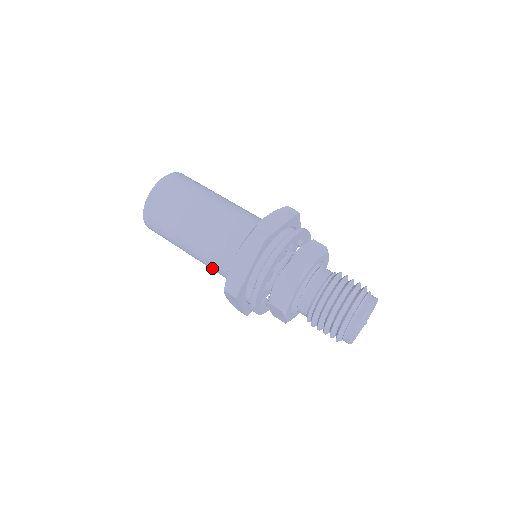
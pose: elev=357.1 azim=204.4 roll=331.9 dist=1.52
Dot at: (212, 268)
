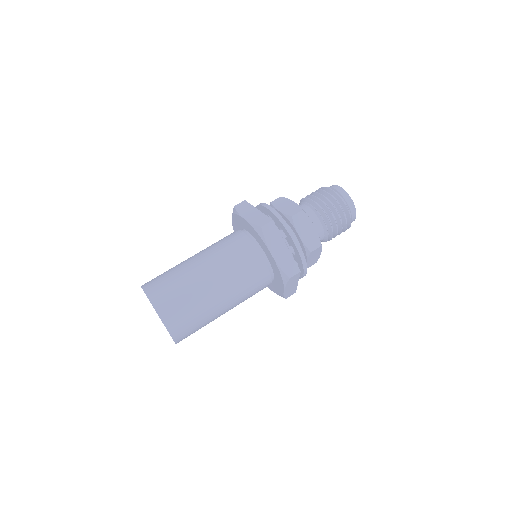
Dot at: (251, 294)
